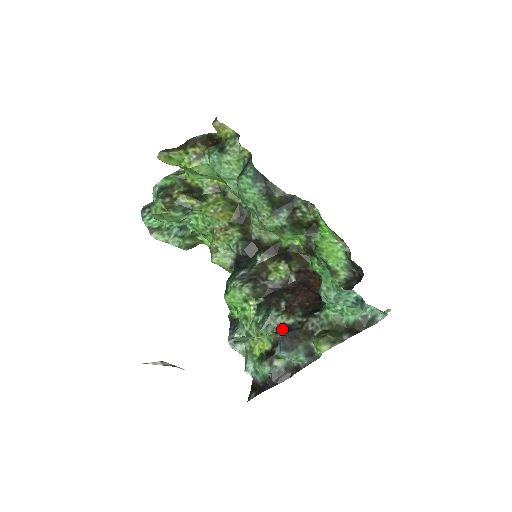
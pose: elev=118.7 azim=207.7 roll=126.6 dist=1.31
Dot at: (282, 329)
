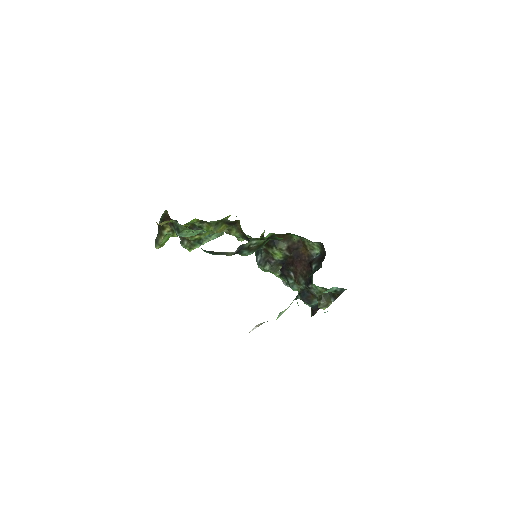
Dot at: (299, 293)
